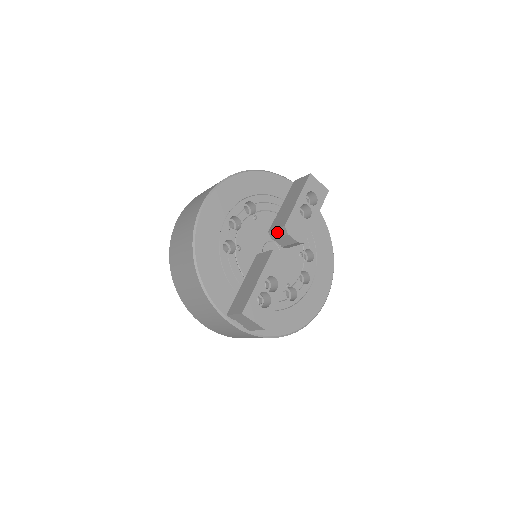
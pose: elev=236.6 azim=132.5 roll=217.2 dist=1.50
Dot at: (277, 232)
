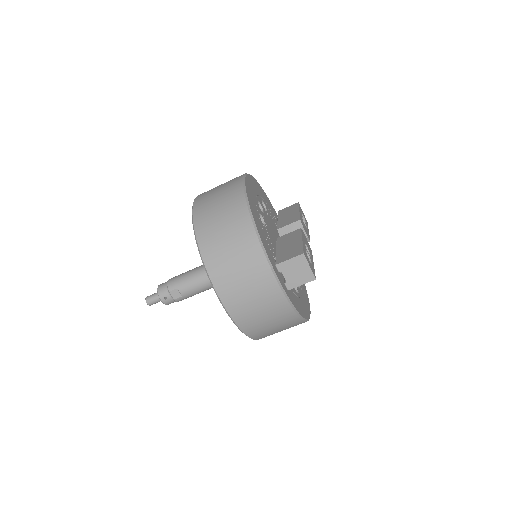
Dot at: (289, 227)
